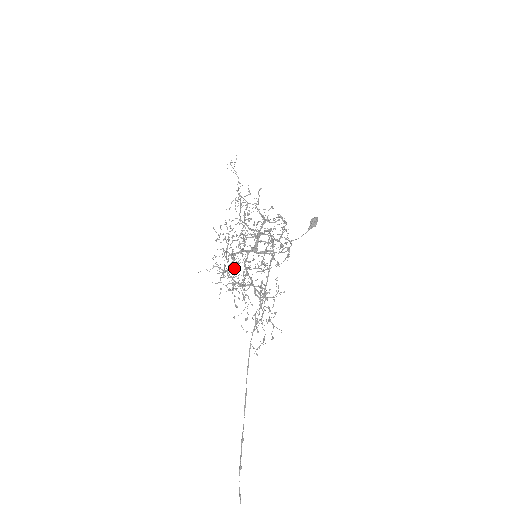
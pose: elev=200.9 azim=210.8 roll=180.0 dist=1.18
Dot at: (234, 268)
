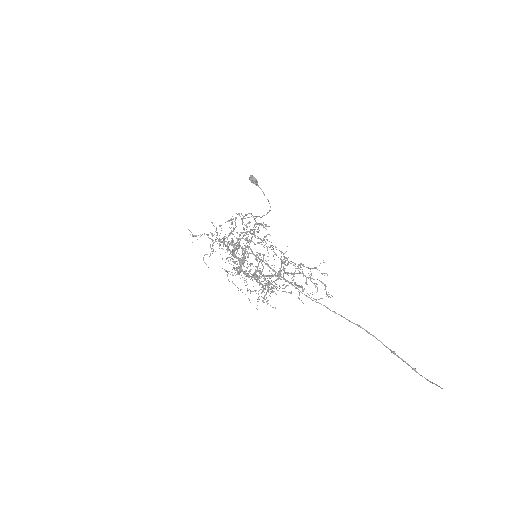
Dot at: occluded
